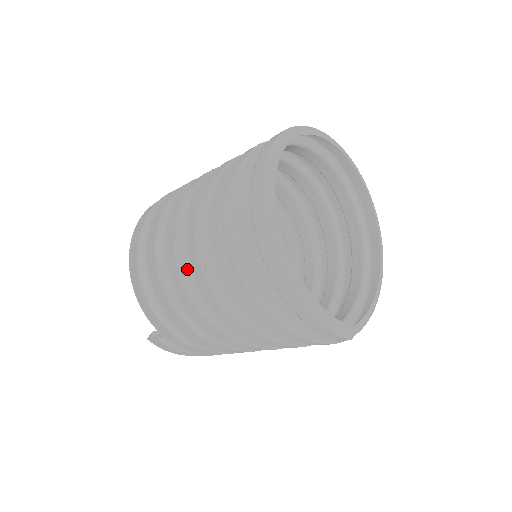
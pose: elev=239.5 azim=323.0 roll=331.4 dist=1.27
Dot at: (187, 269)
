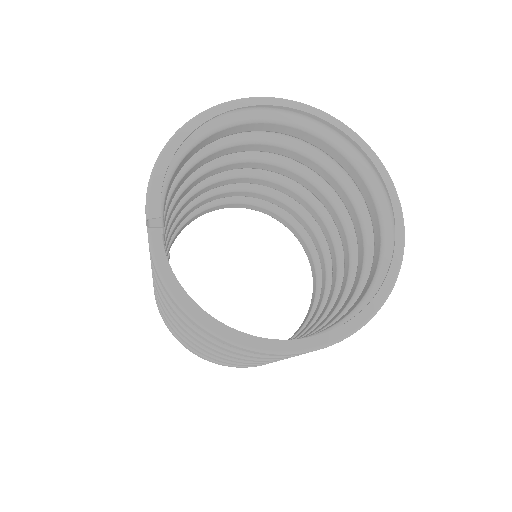
Dot at: occluded
